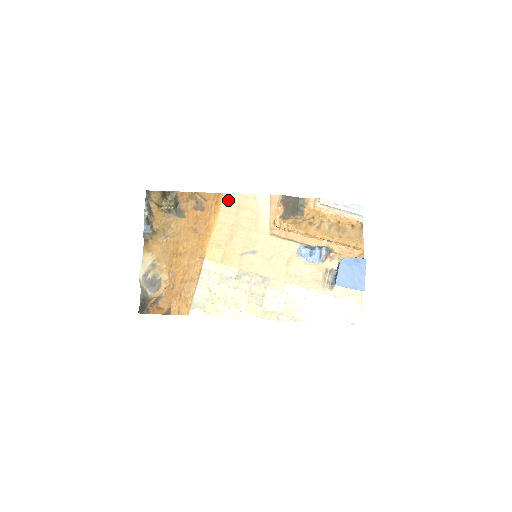
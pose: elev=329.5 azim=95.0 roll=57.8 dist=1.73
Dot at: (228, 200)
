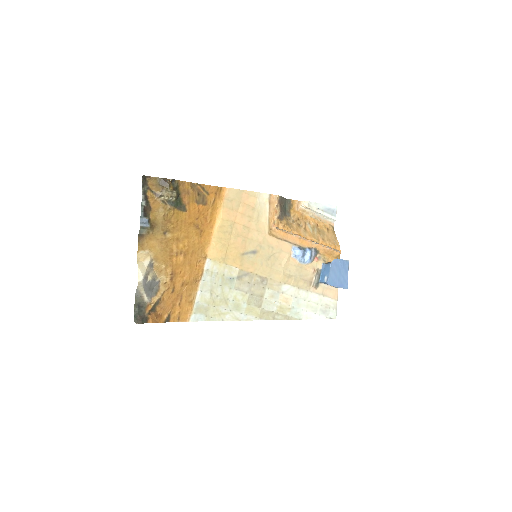
Dot at: (231, 196)
